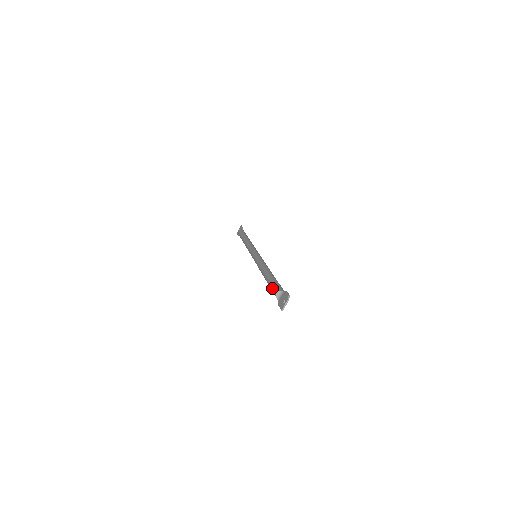
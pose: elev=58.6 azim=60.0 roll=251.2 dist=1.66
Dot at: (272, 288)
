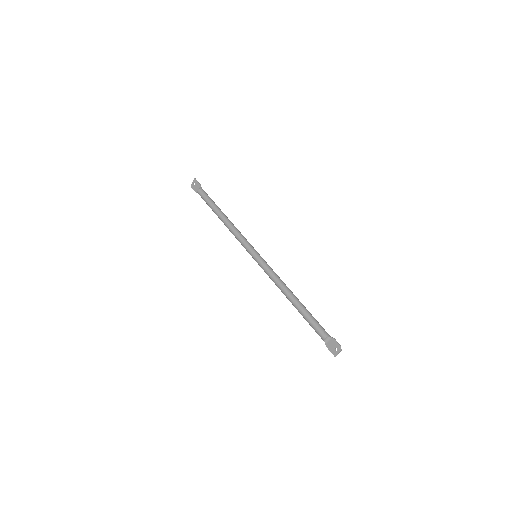
Dot at: (315, 329)
